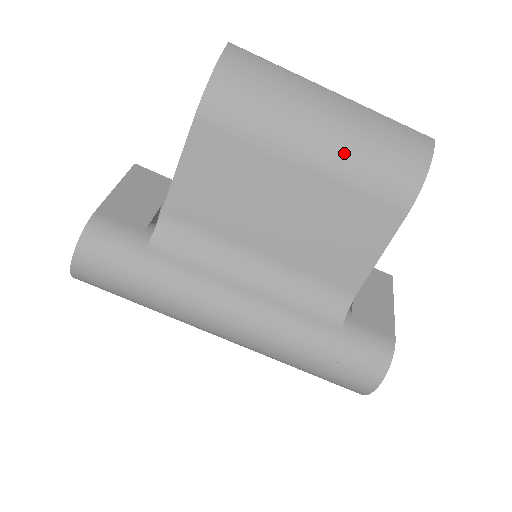
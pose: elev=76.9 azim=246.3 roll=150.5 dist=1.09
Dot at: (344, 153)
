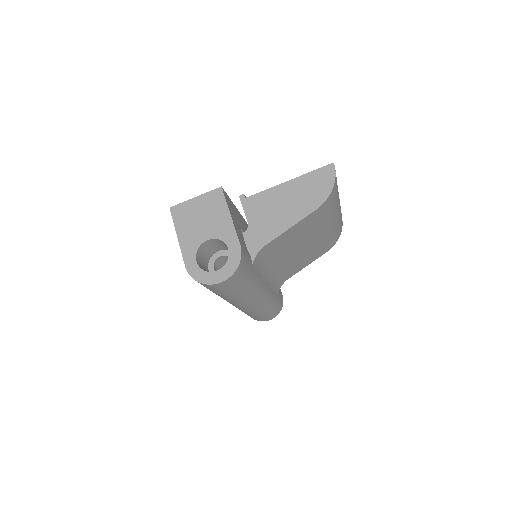
Dot at: (334, 228)
